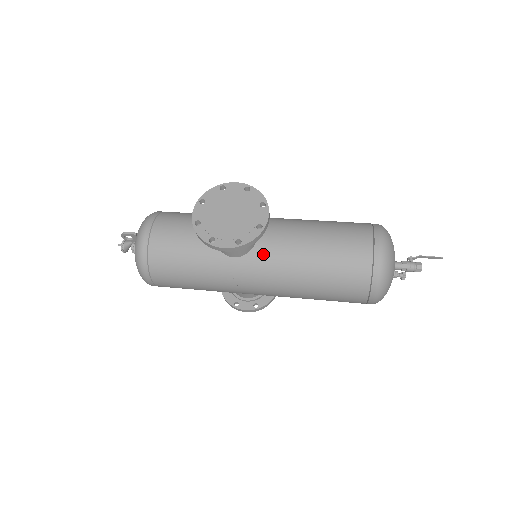
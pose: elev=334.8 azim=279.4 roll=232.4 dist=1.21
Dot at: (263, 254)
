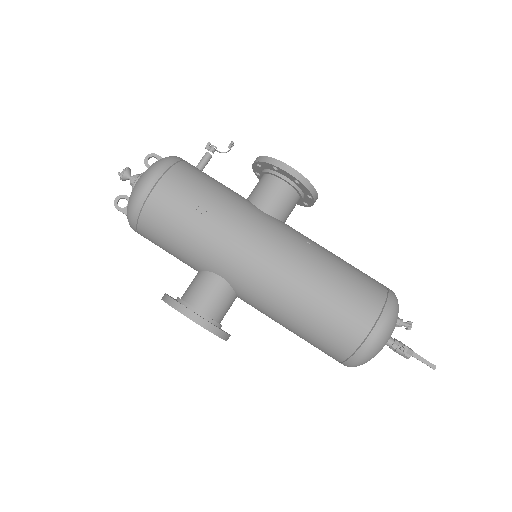
Dot at: occluded
